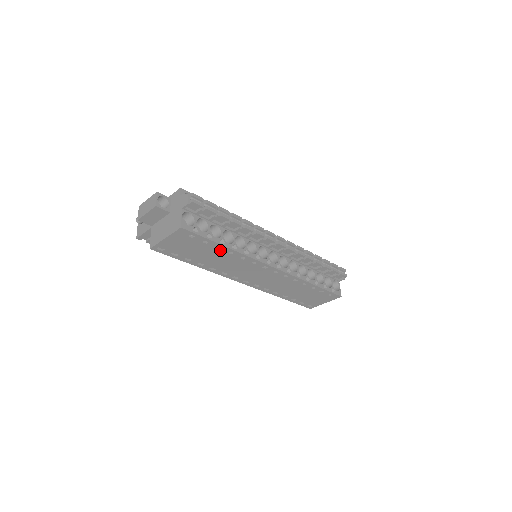
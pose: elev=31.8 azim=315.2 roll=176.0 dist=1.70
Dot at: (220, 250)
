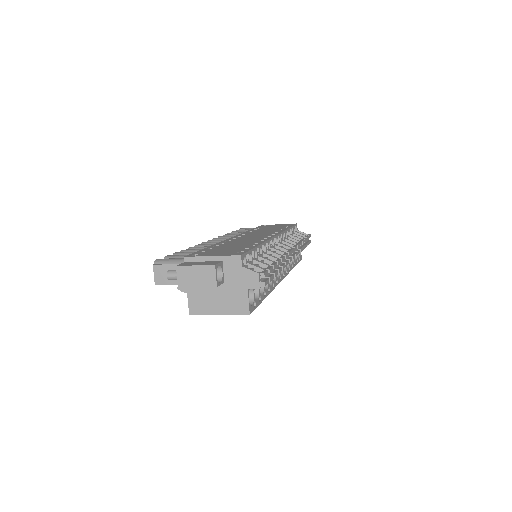
Dot at: occluded
